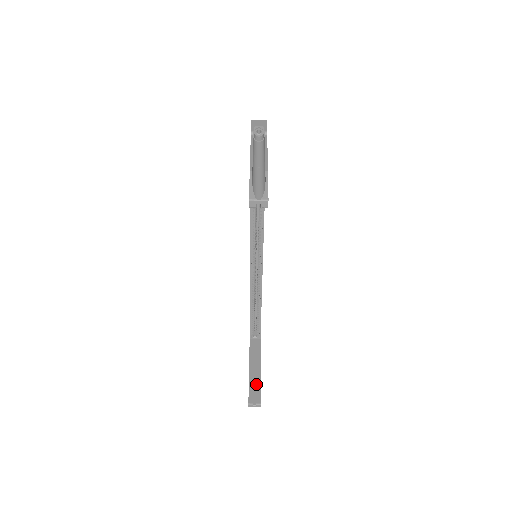
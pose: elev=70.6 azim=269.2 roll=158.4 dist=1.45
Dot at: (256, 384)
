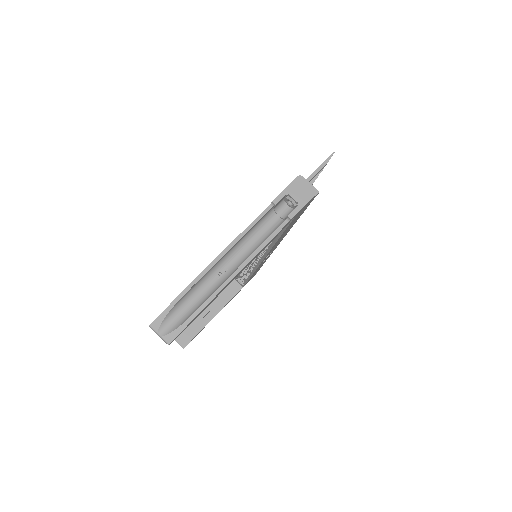
Dot at: (196, 328)
